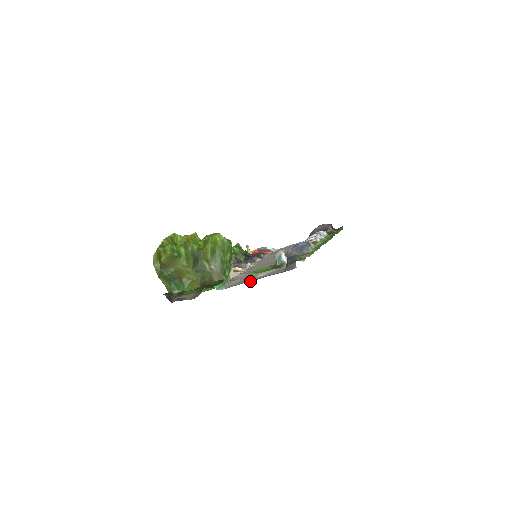
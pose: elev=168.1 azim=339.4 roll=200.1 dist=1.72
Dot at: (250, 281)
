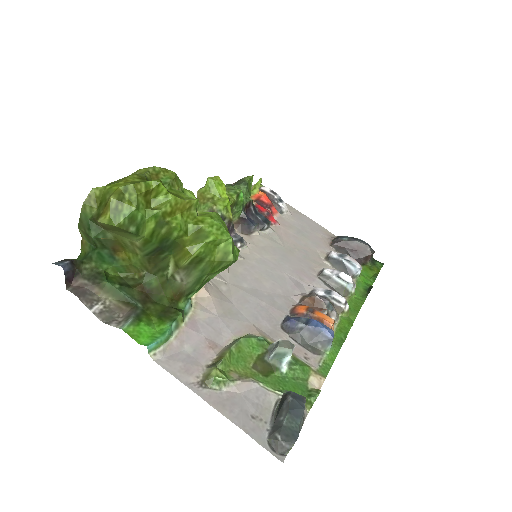
Dot at: (206, 401)
